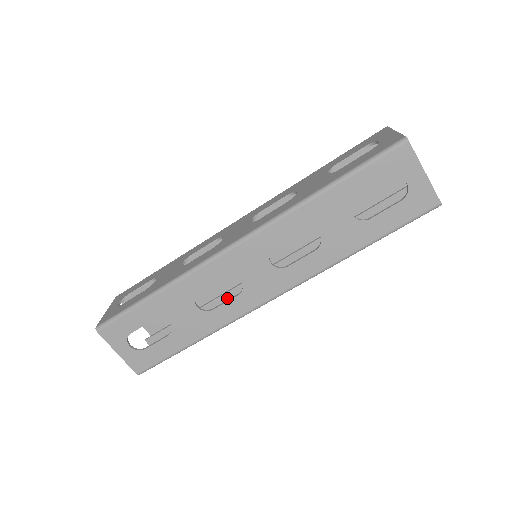
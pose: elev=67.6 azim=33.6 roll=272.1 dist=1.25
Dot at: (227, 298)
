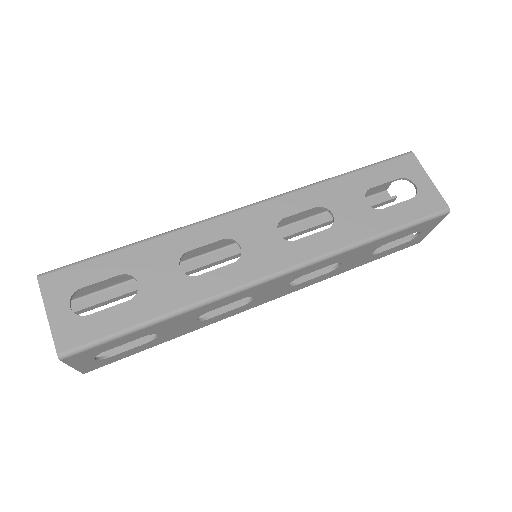
Dot at: (188, 274)
